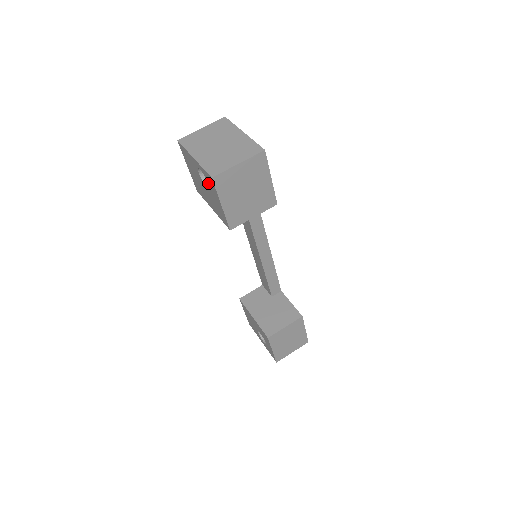
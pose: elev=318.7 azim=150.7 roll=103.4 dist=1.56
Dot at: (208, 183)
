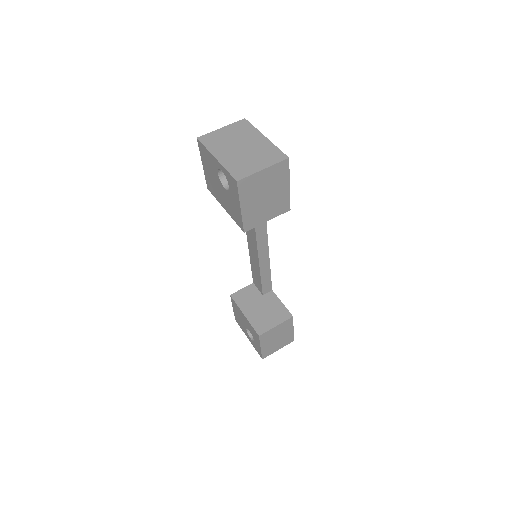
Dot at: (229, 185)
